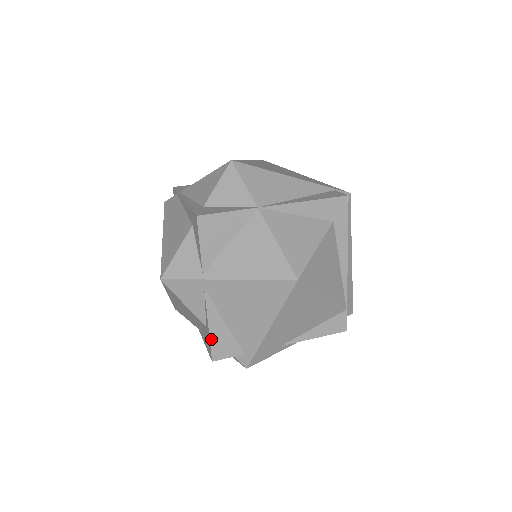
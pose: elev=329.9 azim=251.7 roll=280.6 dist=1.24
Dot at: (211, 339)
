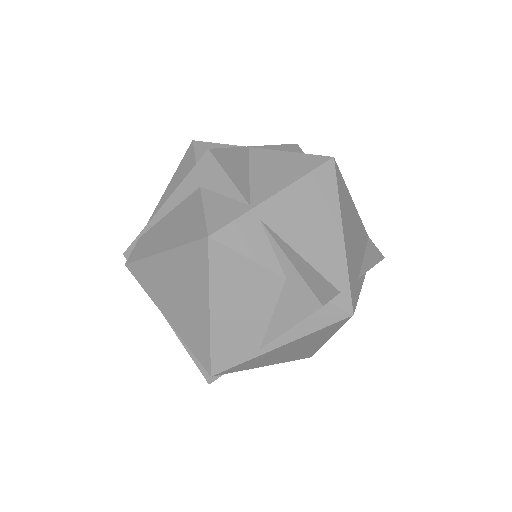
Dot at: (303, 278)
